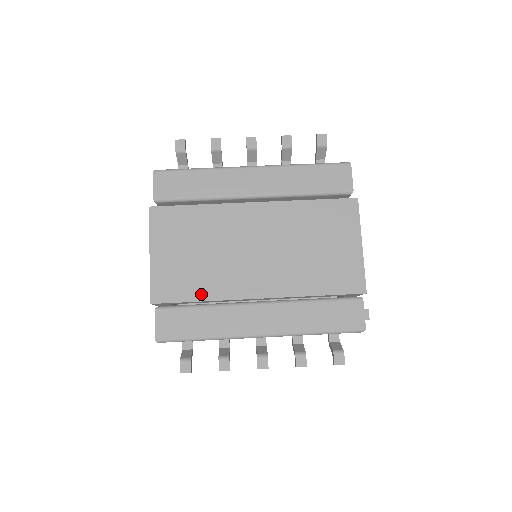
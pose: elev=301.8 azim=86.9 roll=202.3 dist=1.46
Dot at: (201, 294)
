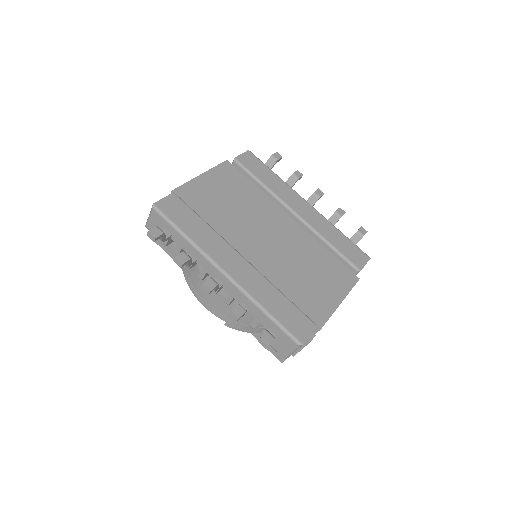
Dot at: (210, 219)
